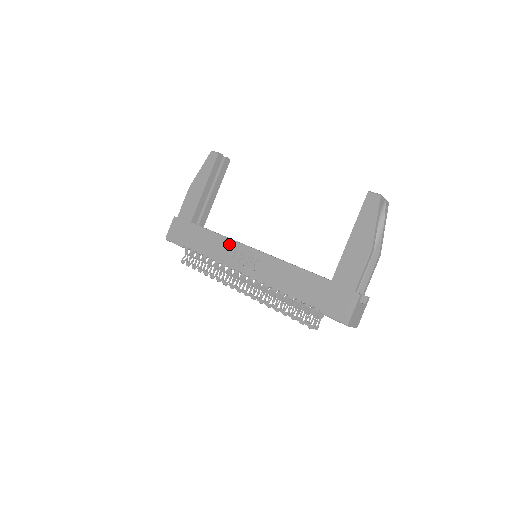
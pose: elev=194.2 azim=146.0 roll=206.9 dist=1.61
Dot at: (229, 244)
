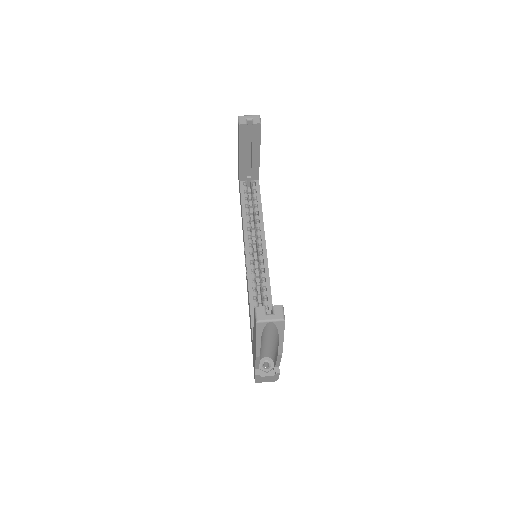
Dot at: (243, 232)
